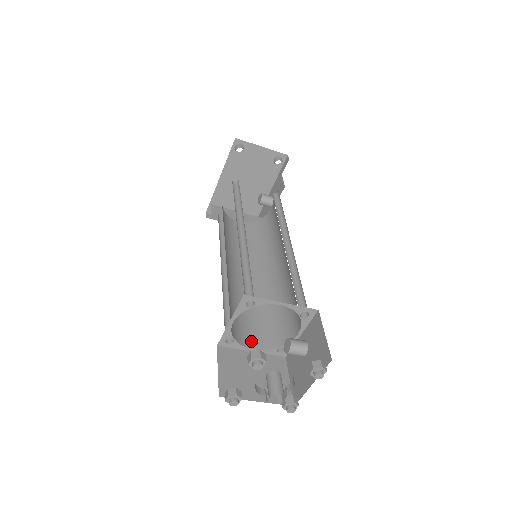
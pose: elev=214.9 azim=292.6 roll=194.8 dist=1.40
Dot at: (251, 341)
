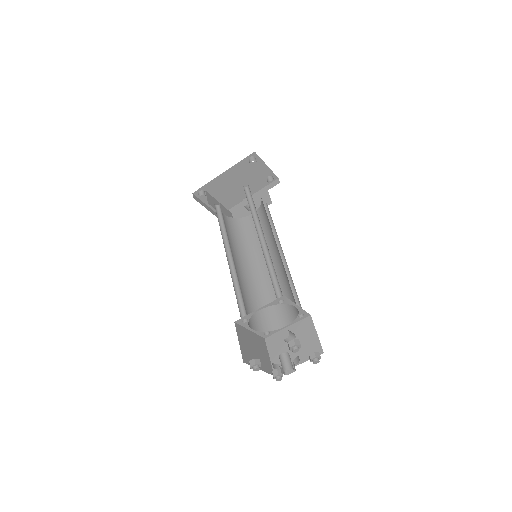
Dot at: (250, 323)
